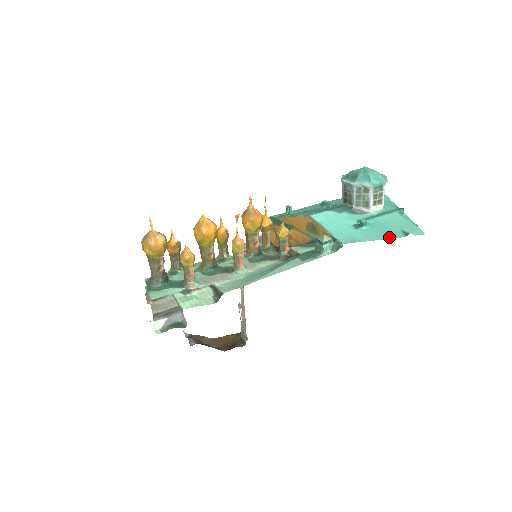
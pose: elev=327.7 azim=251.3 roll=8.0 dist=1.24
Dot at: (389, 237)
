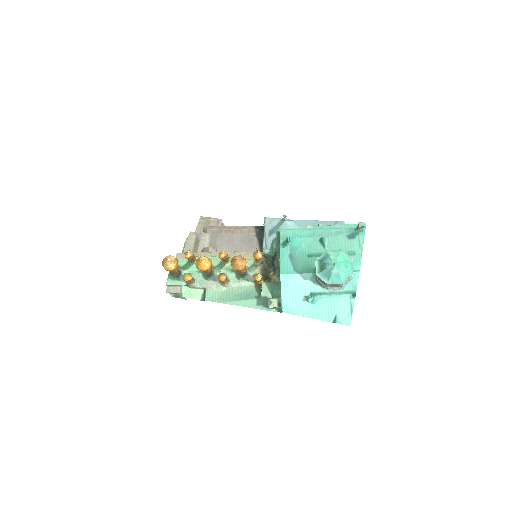
Dot at: (320, 318)
